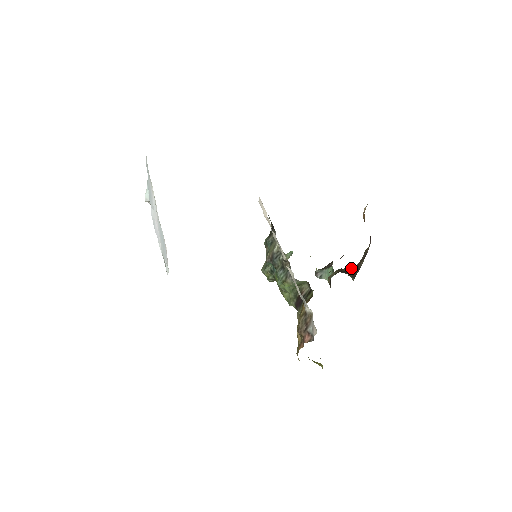
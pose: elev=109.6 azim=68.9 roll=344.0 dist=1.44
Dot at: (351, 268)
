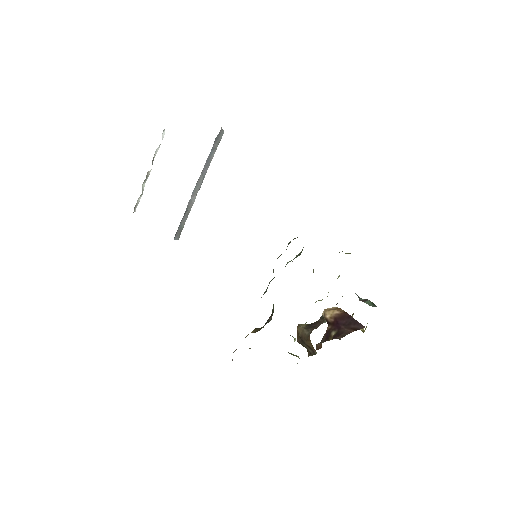
Dot at: occluded
